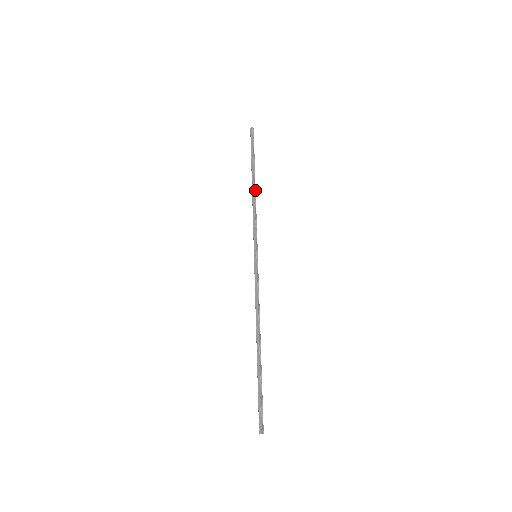
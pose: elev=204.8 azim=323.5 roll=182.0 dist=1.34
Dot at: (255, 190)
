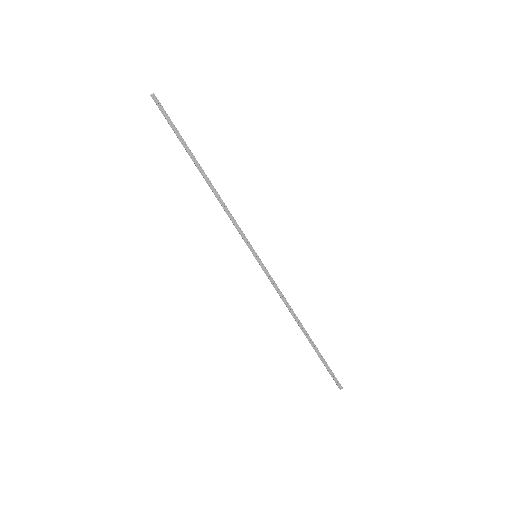
Dot at: (210, 182)
